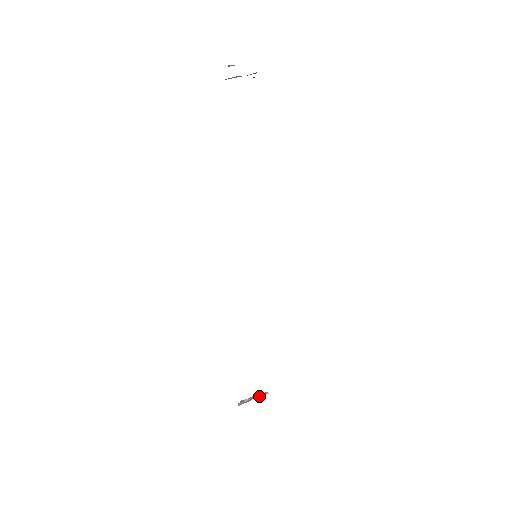
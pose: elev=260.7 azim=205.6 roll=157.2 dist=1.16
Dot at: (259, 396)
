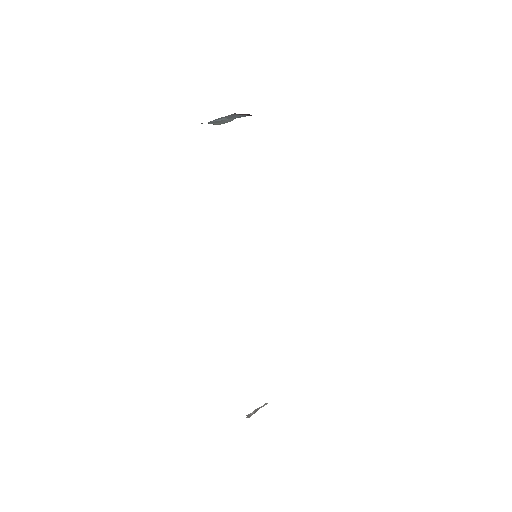
Dot at: occluded
